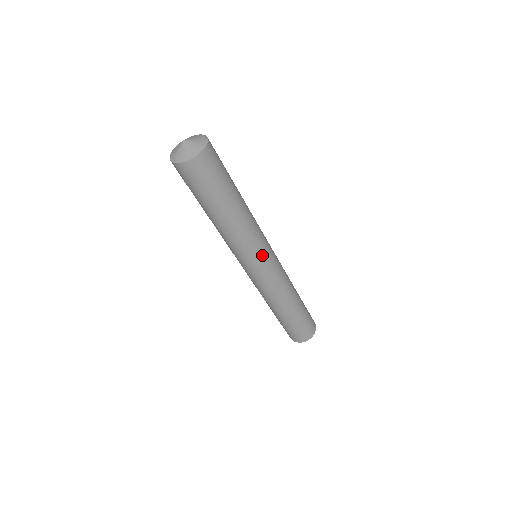
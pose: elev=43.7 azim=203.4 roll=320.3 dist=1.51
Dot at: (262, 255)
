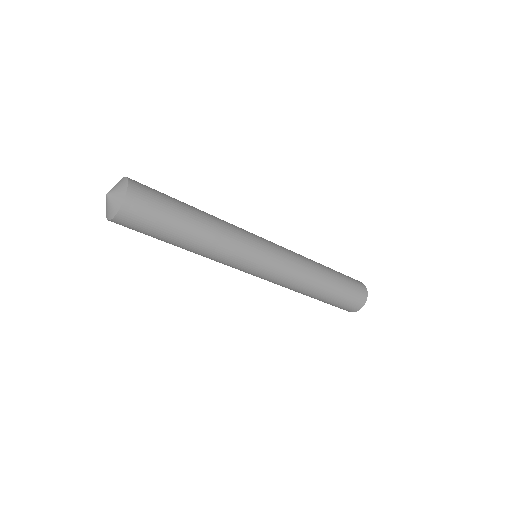
Dot at: (253, 262)
